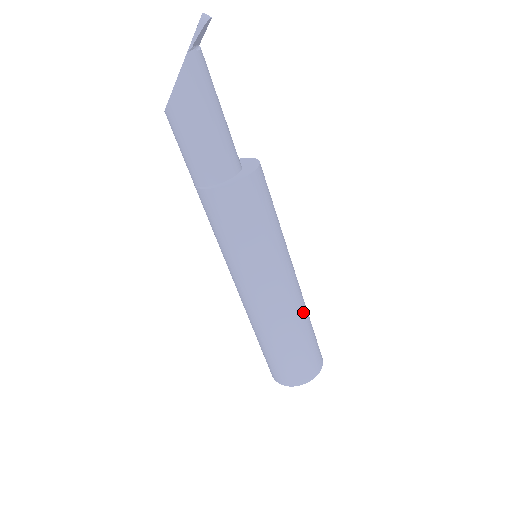
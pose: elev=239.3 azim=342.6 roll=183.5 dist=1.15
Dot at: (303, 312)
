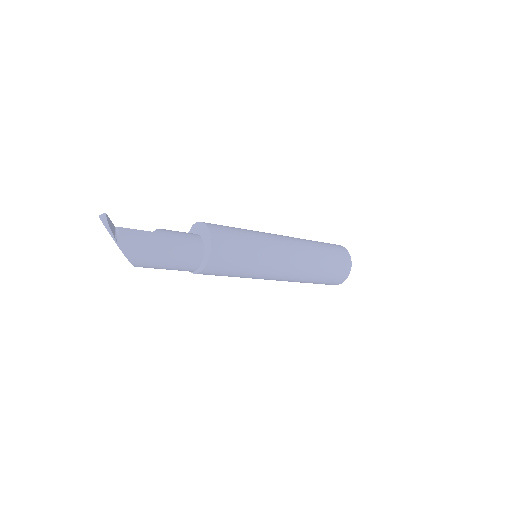
Dot at: (311, 253)
